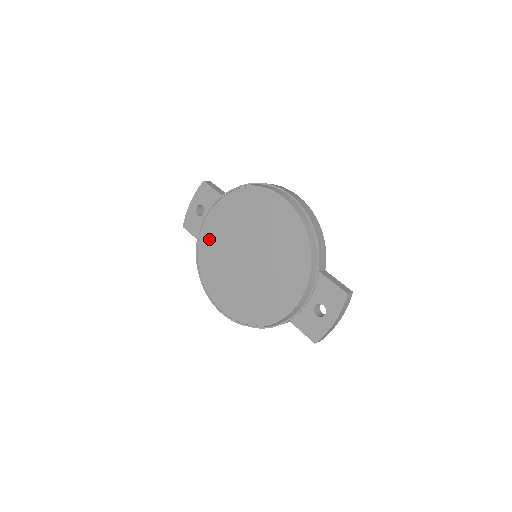
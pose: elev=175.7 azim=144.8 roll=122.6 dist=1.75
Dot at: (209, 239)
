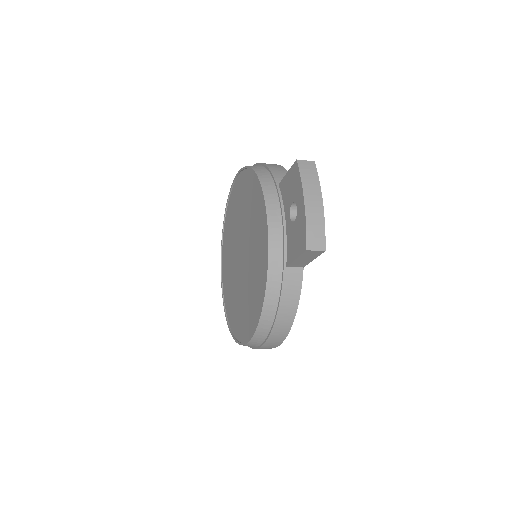
Dot at: (227, 289)
